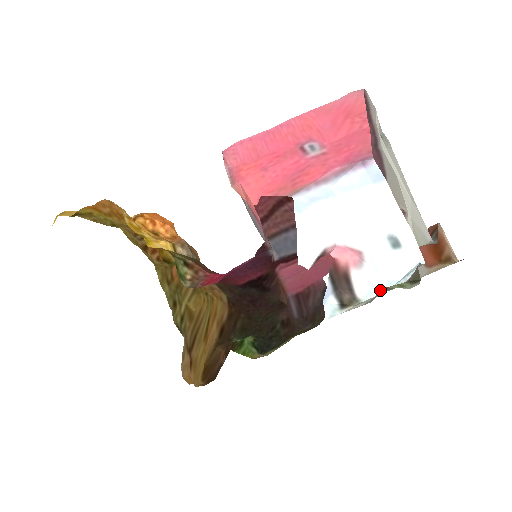
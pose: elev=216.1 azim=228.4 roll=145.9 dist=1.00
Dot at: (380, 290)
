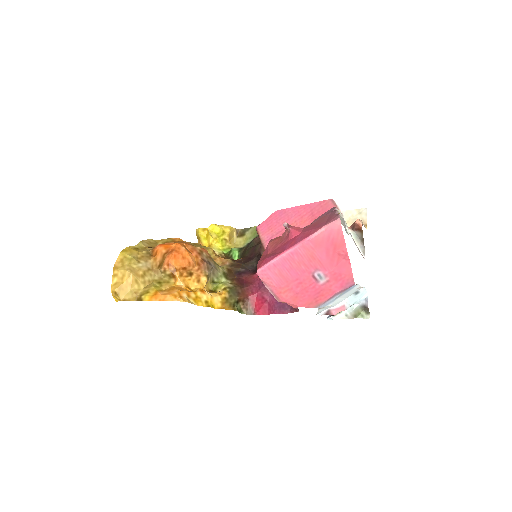
Dot at: (349, 307)
